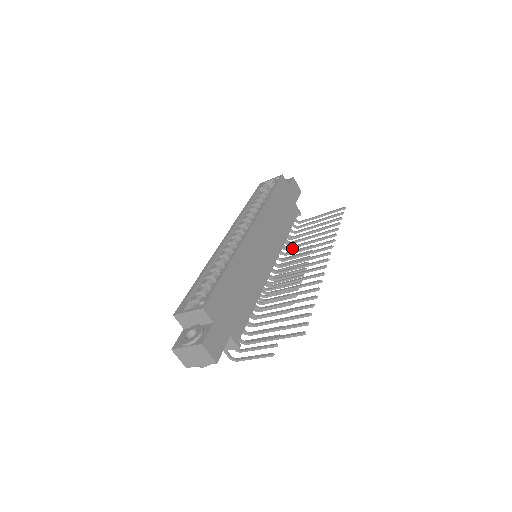
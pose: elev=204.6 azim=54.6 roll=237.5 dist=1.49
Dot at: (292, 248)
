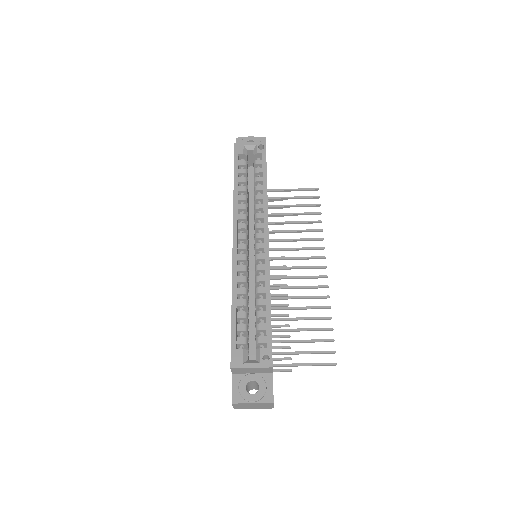
Dot at: occluded
